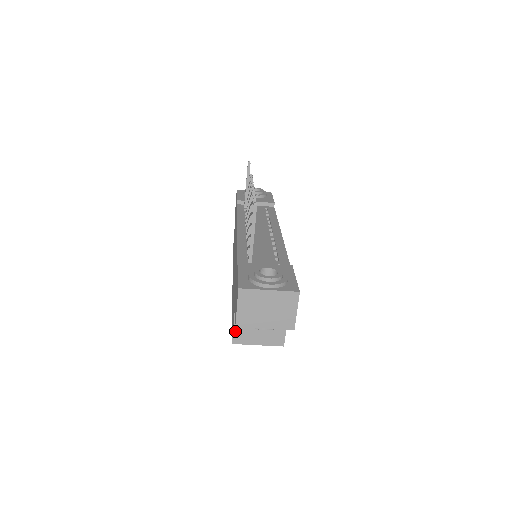
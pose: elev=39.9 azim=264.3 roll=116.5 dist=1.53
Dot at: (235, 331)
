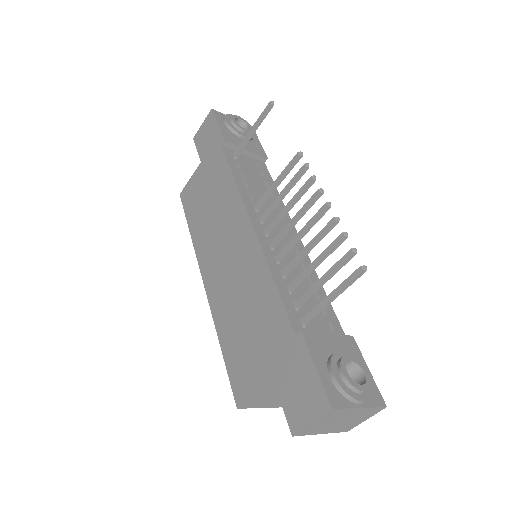
Dot at: (251, 399)
